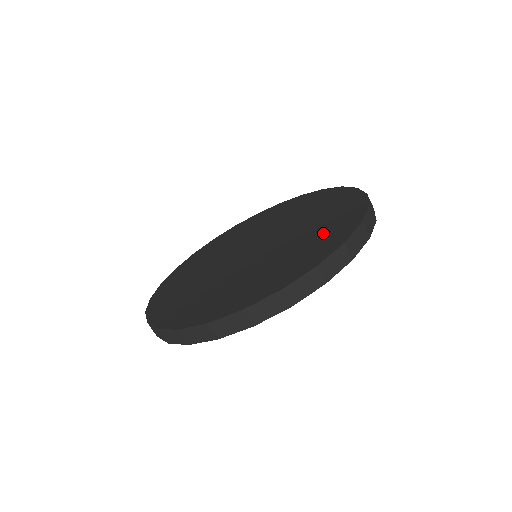
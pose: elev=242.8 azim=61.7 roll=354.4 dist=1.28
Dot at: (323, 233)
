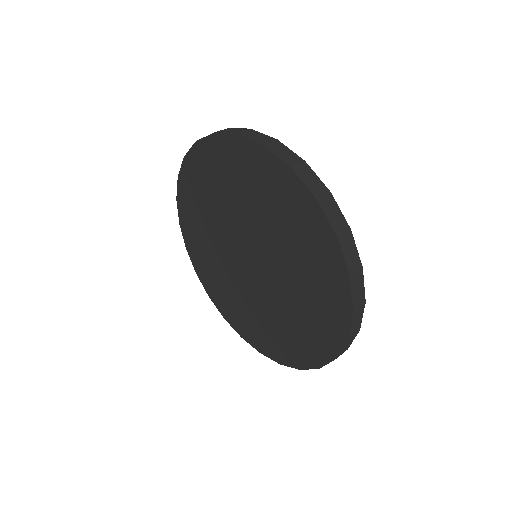
Dot at: (316, 276)
